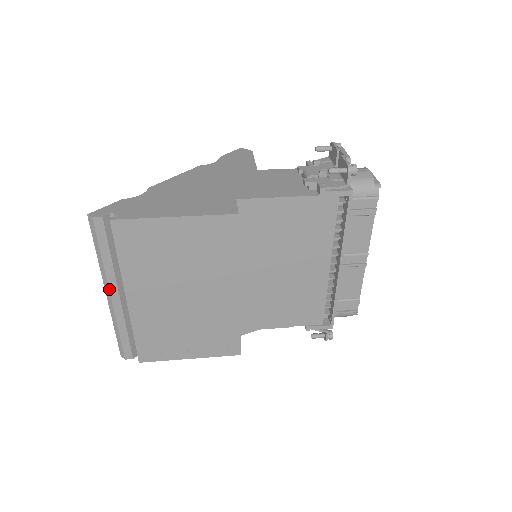
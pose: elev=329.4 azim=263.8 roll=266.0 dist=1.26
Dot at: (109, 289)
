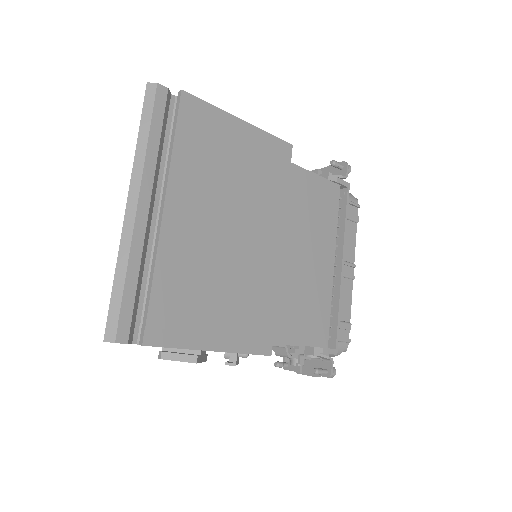
Dot at: (139, 192)
